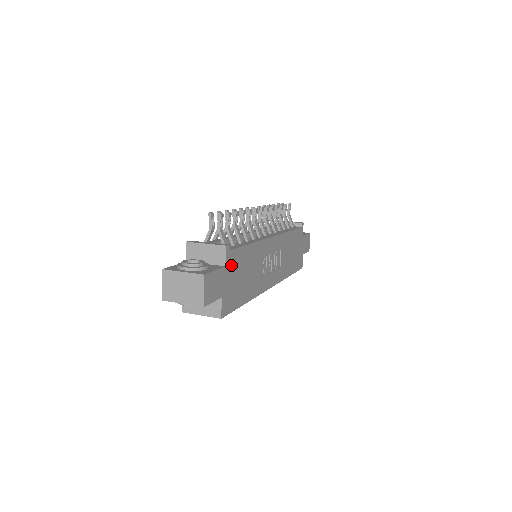
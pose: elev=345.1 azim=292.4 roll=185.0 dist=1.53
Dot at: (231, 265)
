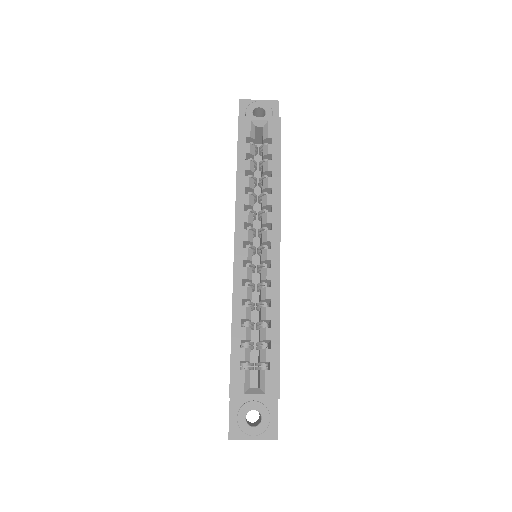
Dot at: occluded
